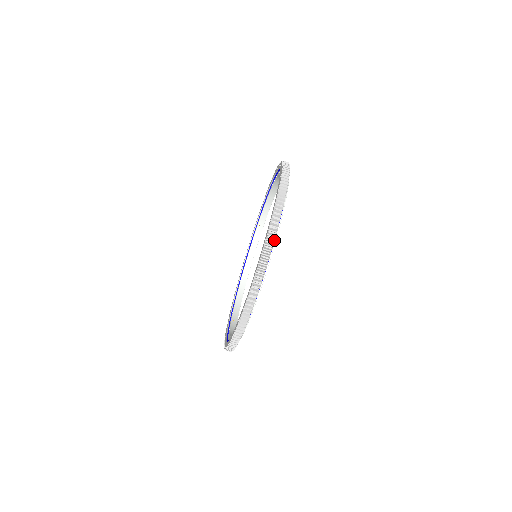
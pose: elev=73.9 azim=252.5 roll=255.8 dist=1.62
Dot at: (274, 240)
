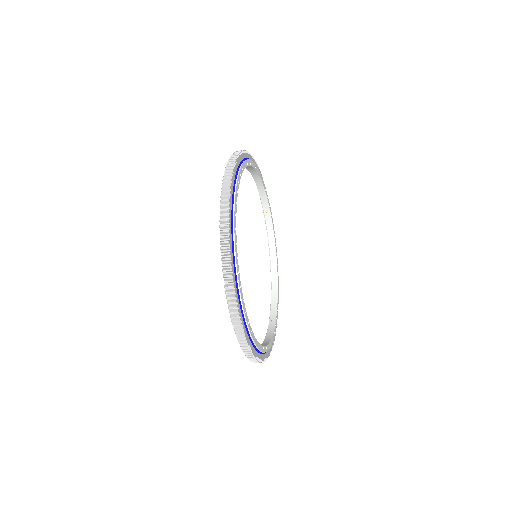
Dot at: (266, 358)
